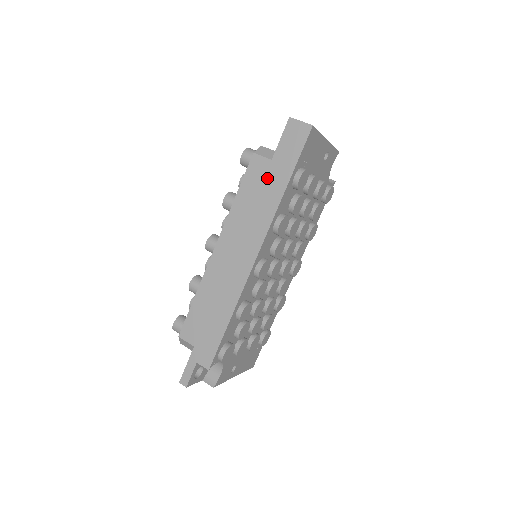
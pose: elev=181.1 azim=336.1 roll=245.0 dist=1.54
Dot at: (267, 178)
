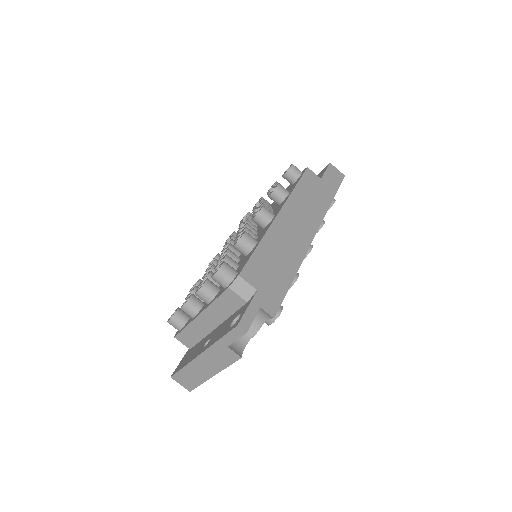
Dot at: (319, 187)
